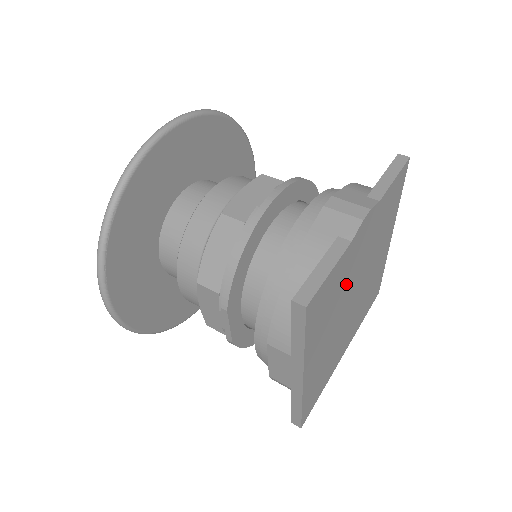
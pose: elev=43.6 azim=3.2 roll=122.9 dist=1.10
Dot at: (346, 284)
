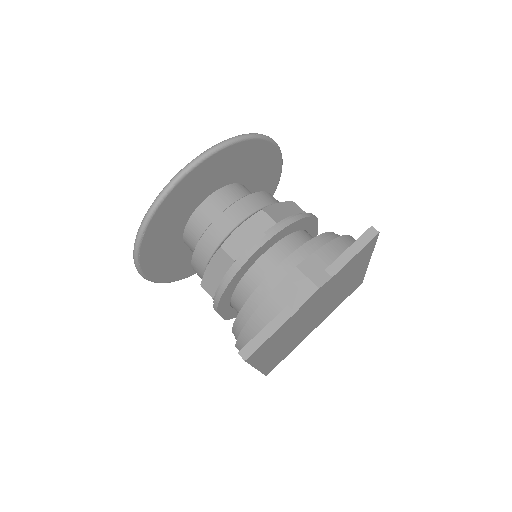
Dot at: (299, 321)
